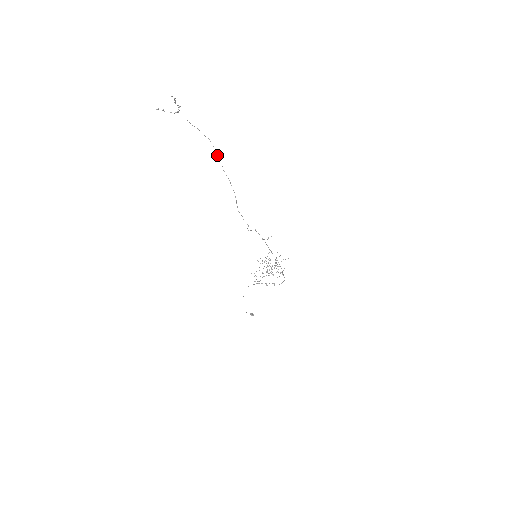
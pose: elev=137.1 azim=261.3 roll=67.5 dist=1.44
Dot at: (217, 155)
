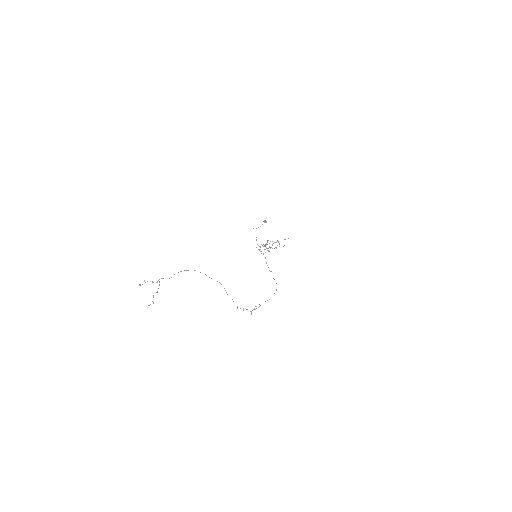
Dot at: occluded
